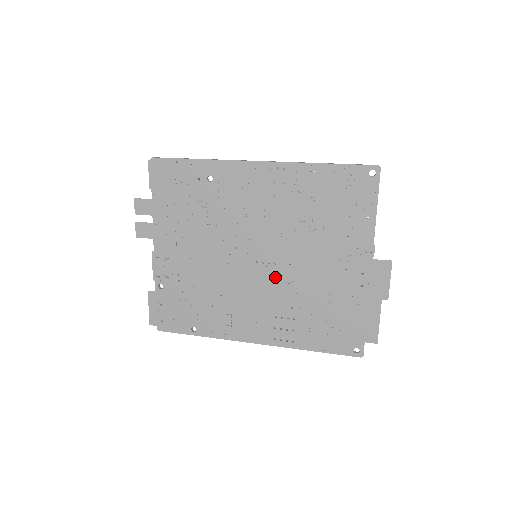
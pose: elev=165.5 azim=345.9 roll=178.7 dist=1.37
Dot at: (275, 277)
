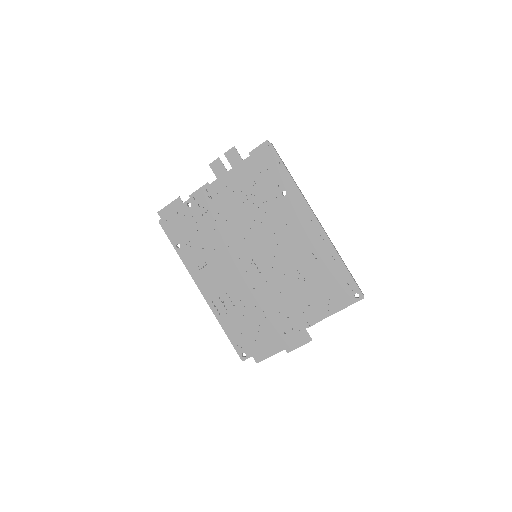
Dot at: (252, 277)
